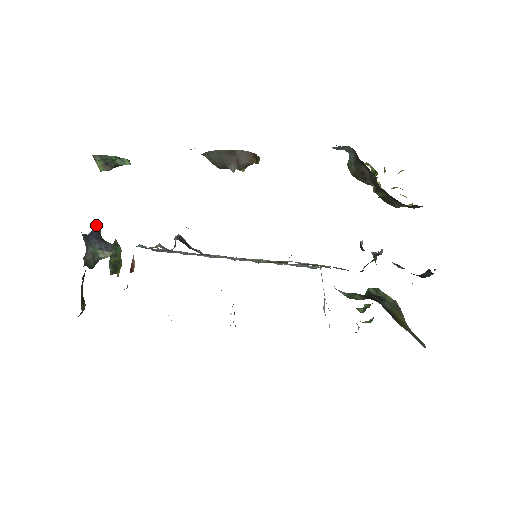
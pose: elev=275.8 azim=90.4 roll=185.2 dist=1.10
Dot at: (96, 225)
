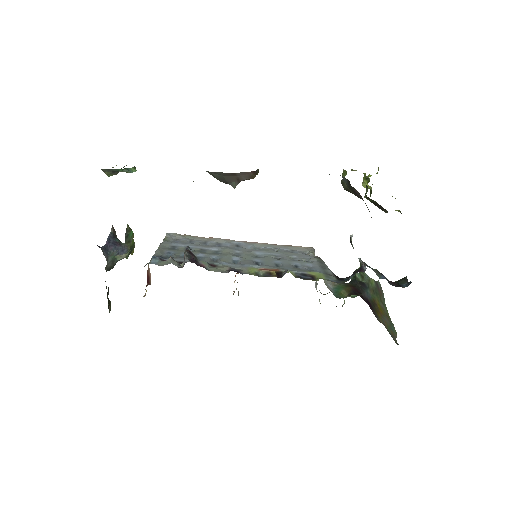
Dot at: (111, 228)
